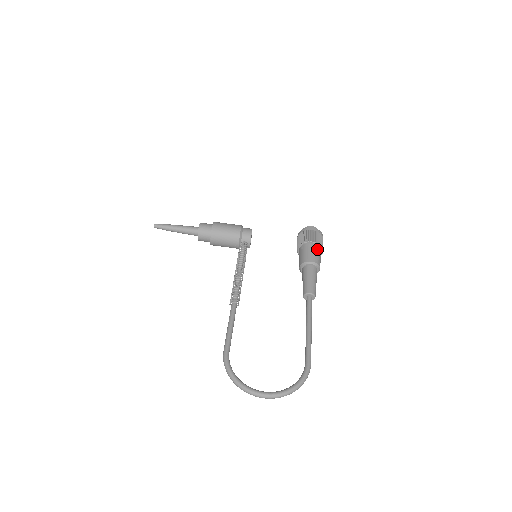
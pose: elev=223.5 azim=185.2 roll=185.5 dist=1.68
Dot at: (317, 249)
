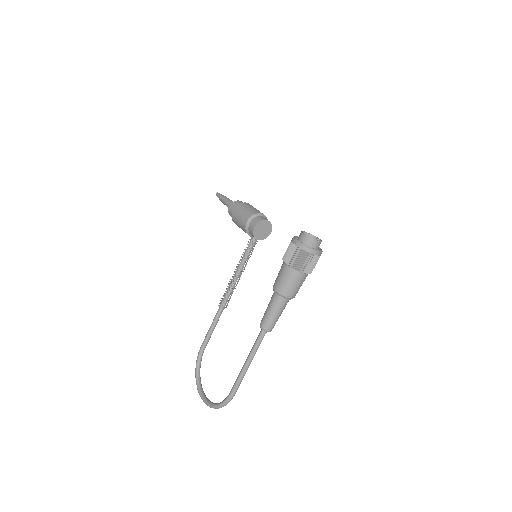
Dot at: (289, 273)
